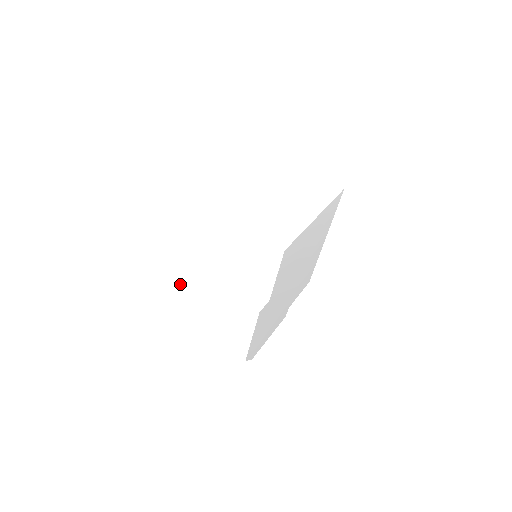
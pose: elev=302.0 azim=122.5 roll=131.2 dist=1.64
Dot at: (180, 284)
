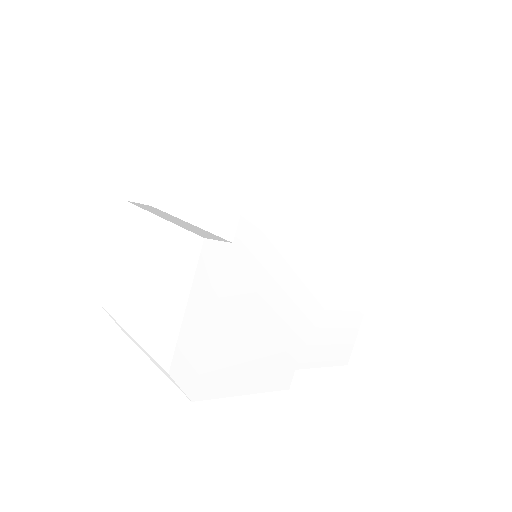
Dot at: (124, 238)
